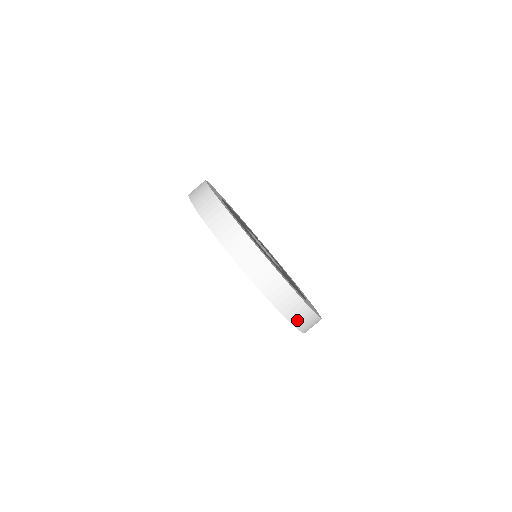
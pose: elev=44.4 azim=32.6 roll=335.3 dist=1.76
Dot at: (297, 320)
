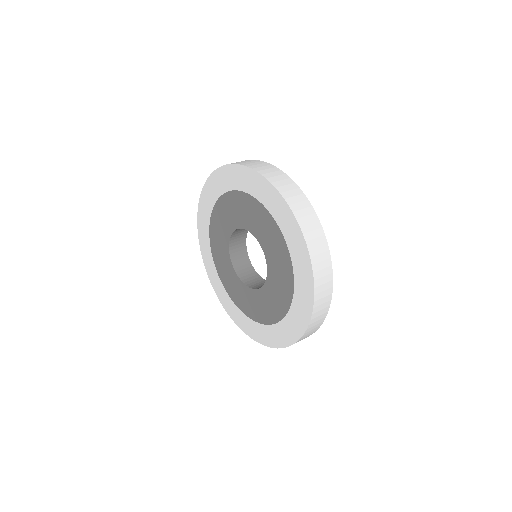
Dot at: occluded
